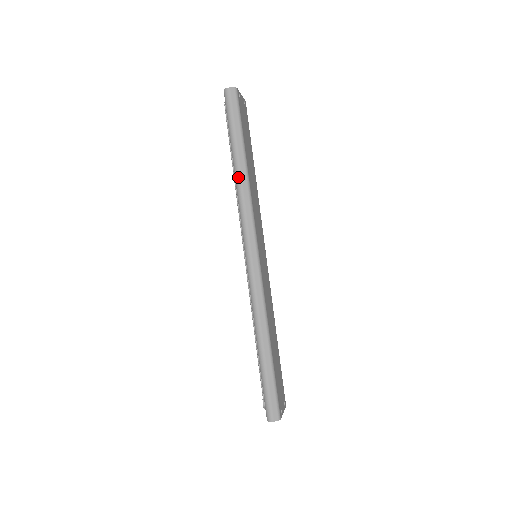
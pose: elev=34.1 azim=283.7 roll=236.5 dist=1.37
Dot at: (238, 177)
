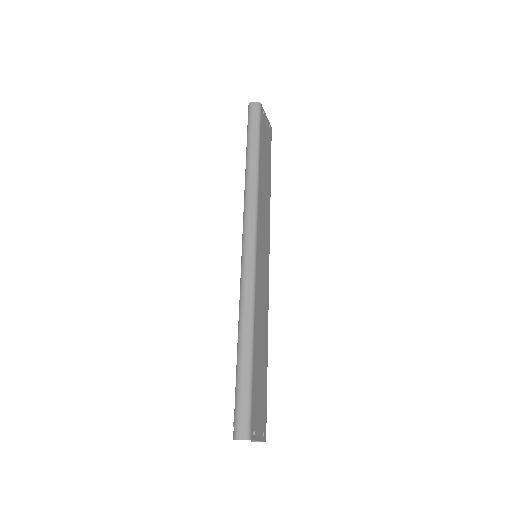
Dot at: (248, 173)
